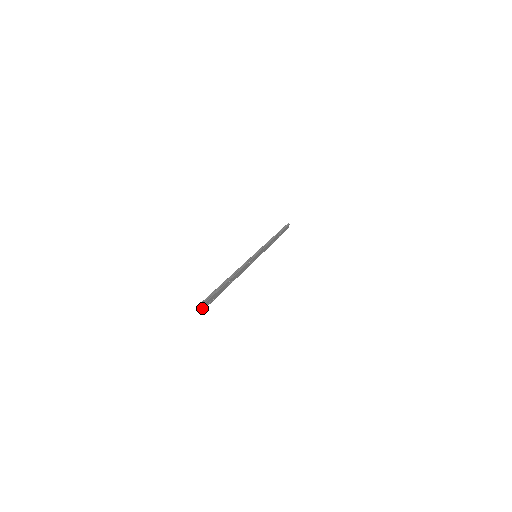
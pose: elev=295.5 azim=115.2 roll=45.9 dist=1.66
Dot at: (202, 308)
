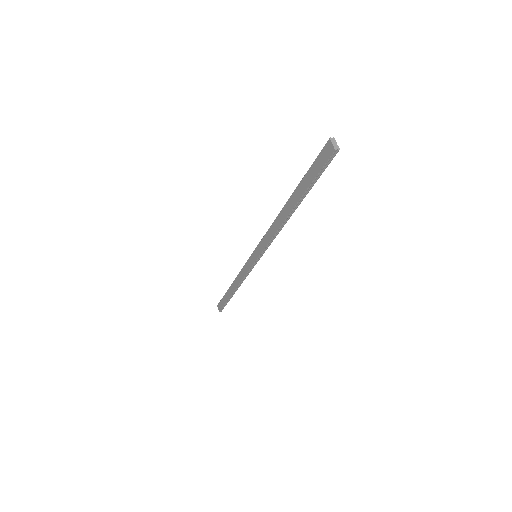
Dot at: (334, 146)
